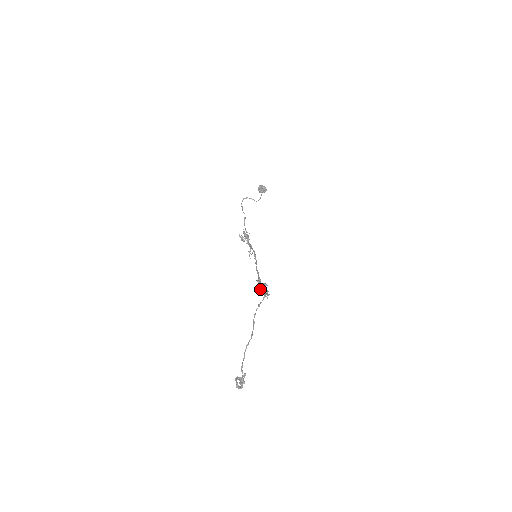
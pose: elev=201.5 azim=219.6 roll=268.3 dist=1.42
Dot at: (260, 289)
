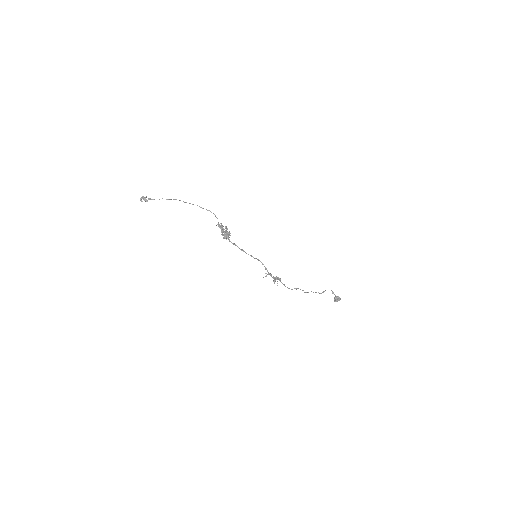
Dot at: (224, 234)
